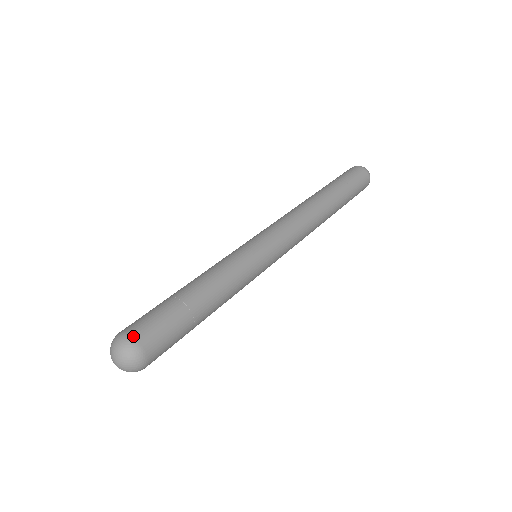
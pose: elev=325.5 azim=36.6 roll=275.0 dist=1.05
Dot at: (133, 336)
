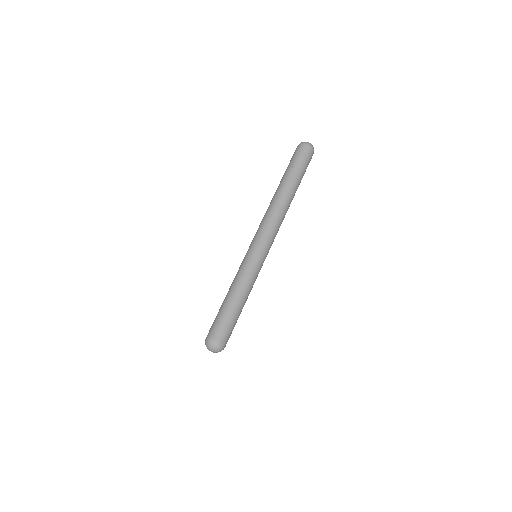
Dot at: (222, 343)
